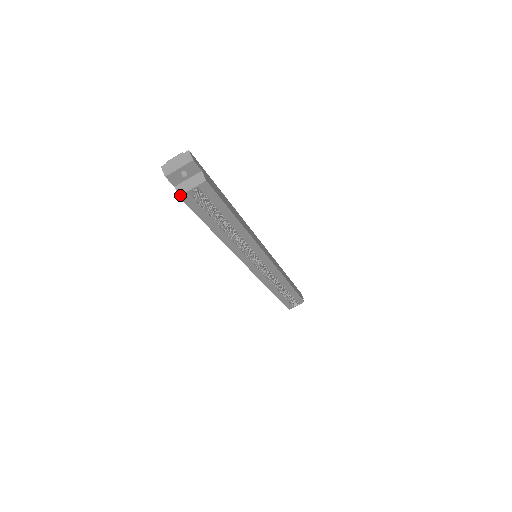
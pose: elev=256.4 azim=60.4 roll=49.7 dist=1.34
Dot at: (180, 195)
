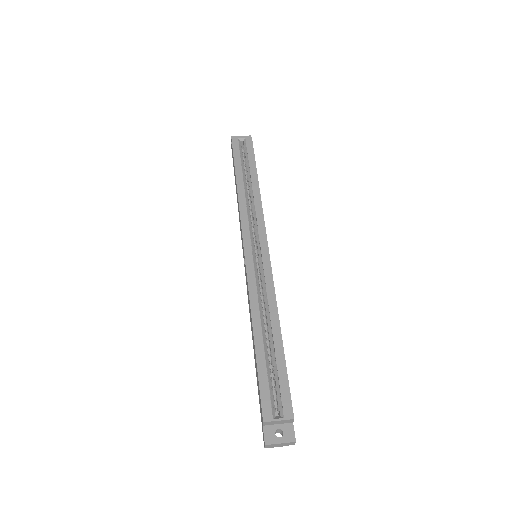
Dot at: (233, 138)
